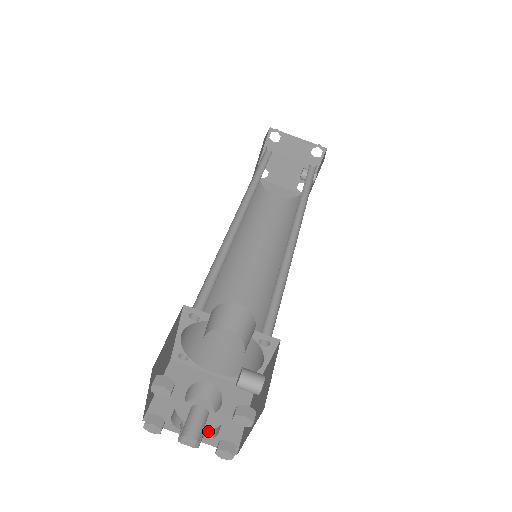
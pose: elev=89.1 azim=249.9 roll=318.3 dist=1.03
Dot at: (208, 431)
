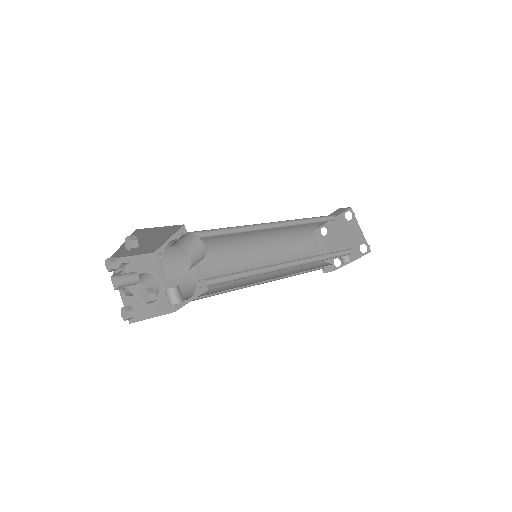
Dot at: (129, 293)
